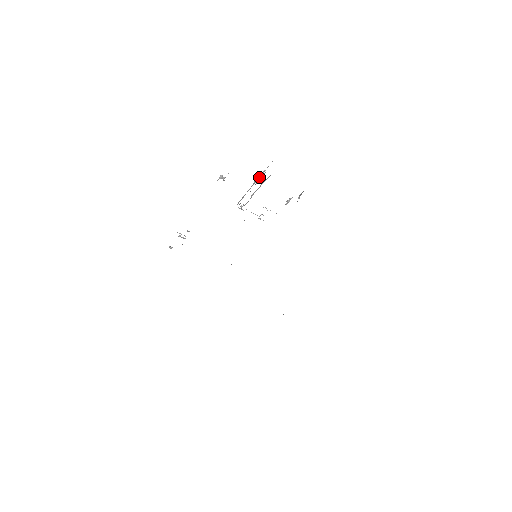
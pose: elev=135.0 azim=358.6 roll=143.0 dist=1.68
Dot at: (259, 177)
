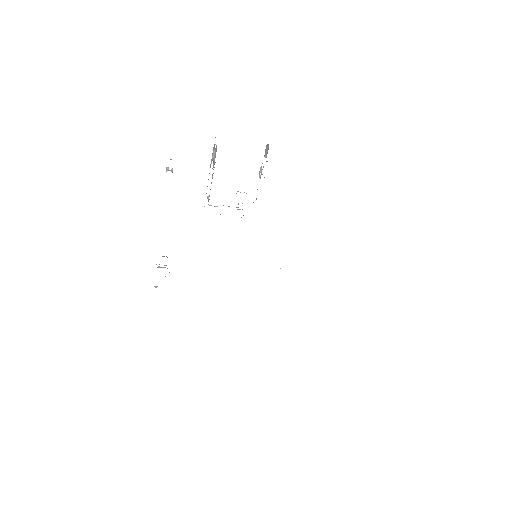
Dot at: (212, 156)
